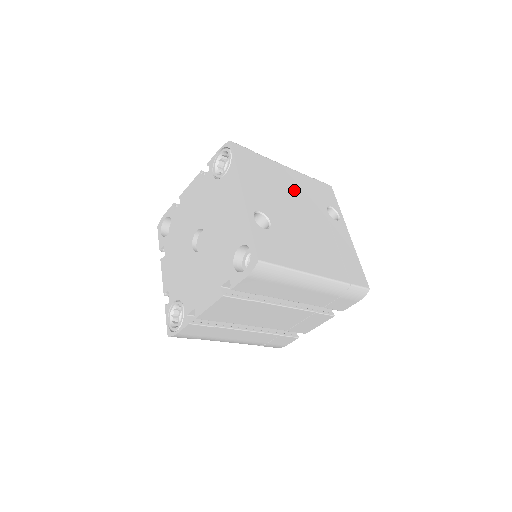
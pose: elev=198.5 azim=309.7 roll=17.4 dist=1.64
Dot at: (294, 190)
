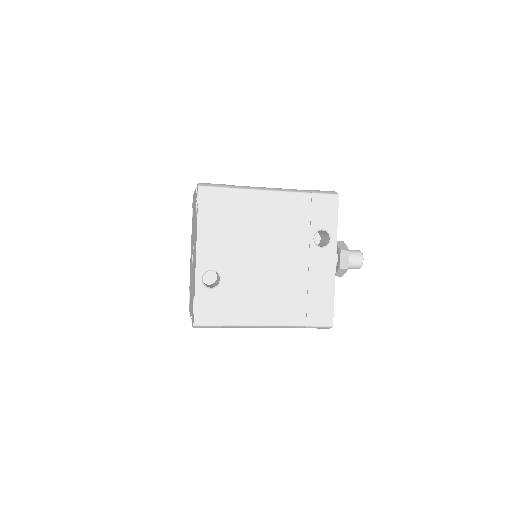
Dot at: (271, 224)
